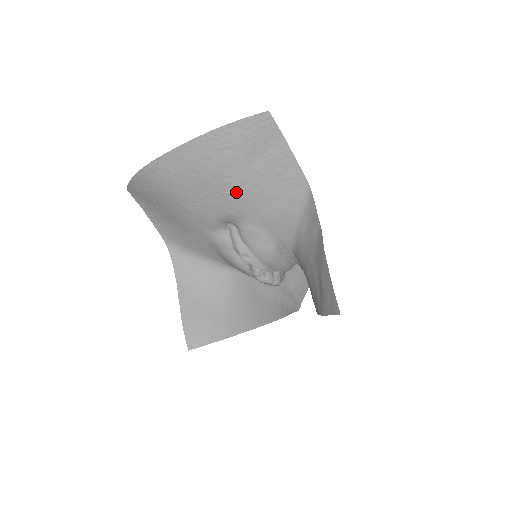
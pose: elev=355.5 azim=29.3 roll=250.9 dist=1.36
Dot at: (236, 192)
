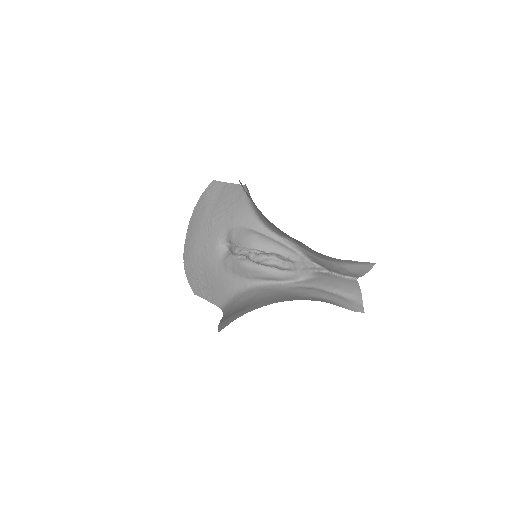
Dot at: (214, 220)
